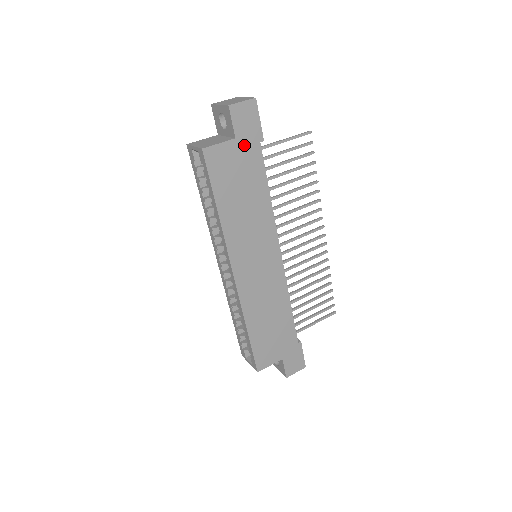
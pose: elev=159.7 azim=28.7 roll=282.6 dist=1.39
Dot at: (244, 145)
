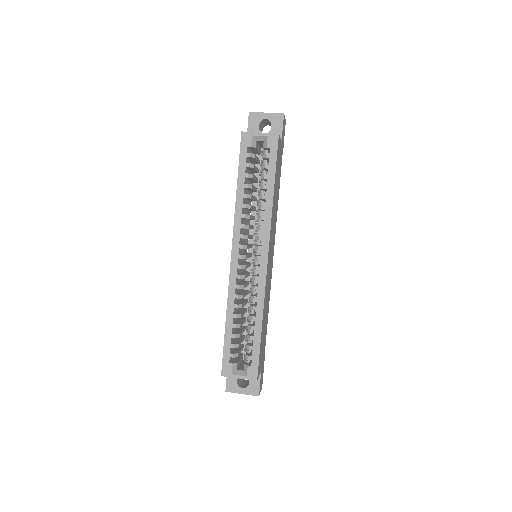
Dot at: (281, 149)
